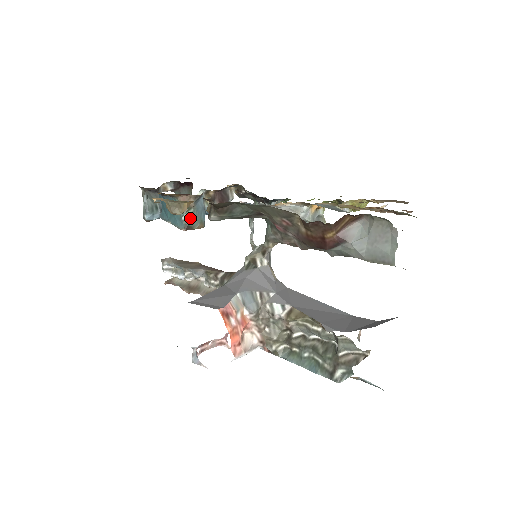
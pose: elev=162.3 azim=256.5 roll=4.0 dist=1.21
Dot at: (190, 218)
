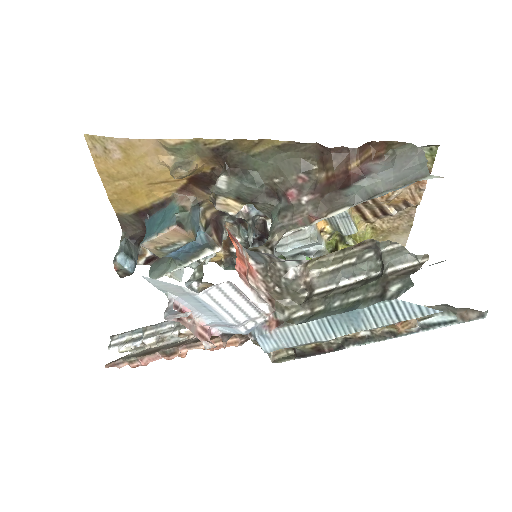
Dot at: (184, 218)
